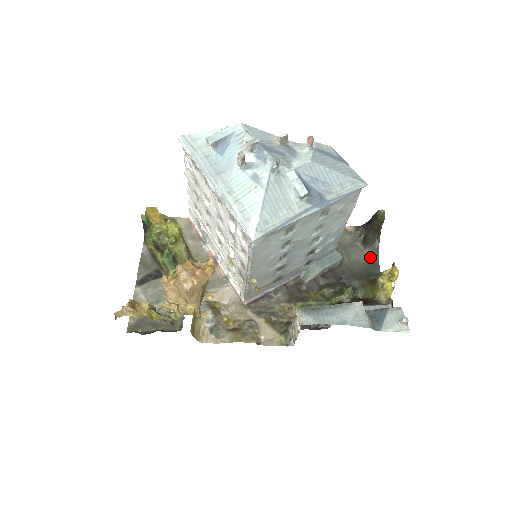
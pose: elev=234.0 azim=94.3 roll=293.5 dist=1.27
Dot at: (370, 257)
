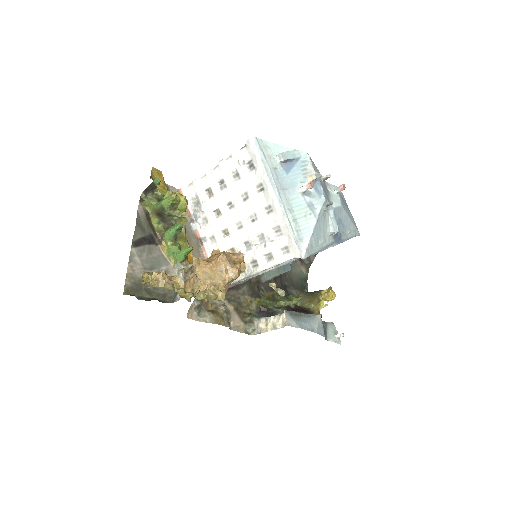
Dot at: (304, 273)
